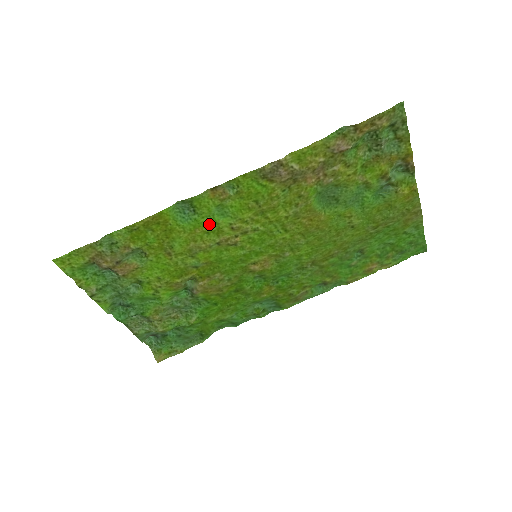
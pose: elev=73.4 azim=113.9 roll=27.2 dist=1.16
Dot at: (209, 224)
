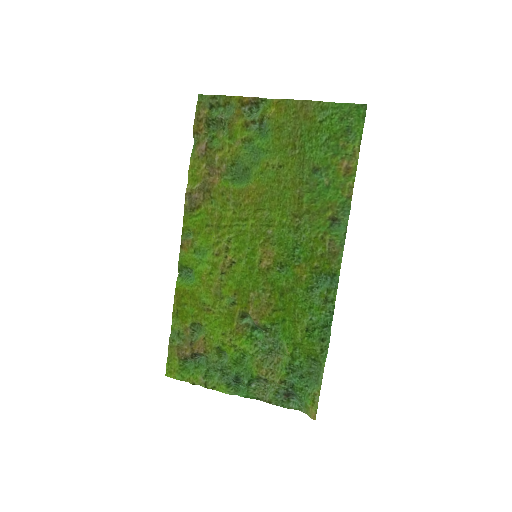
Dot at: (204, 267)
